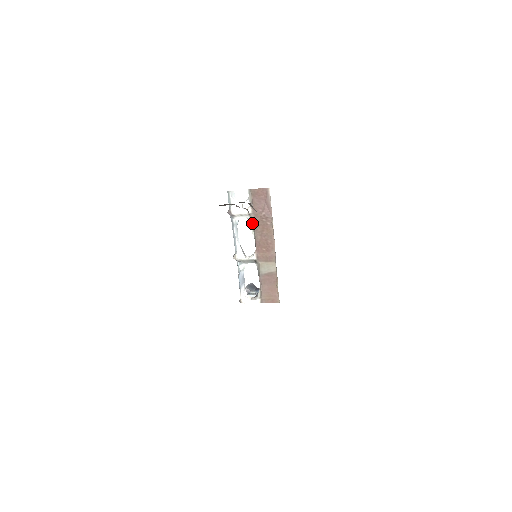
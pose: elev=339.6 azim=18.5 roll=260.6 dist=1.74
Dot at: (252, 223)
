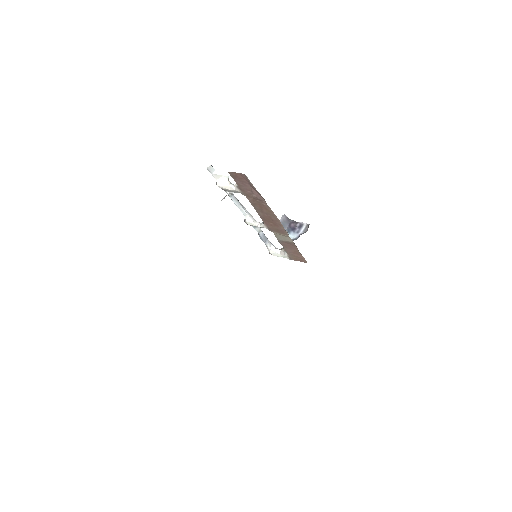
Dot at: occluded
